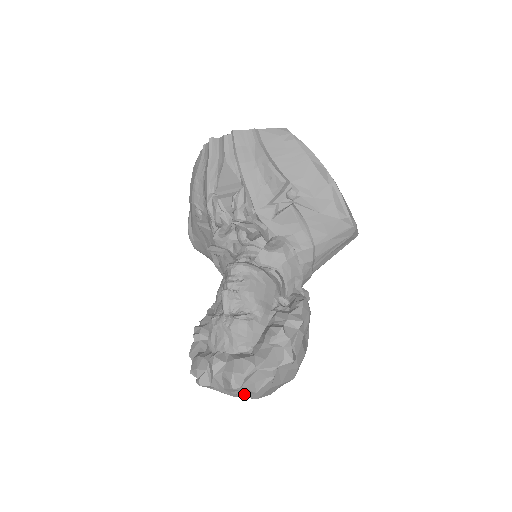
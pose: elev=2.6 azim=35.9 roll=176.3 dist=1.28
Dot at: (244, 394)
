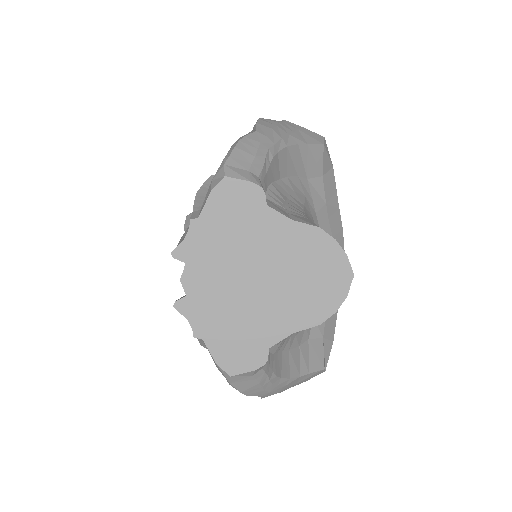
Dot at: occluded
